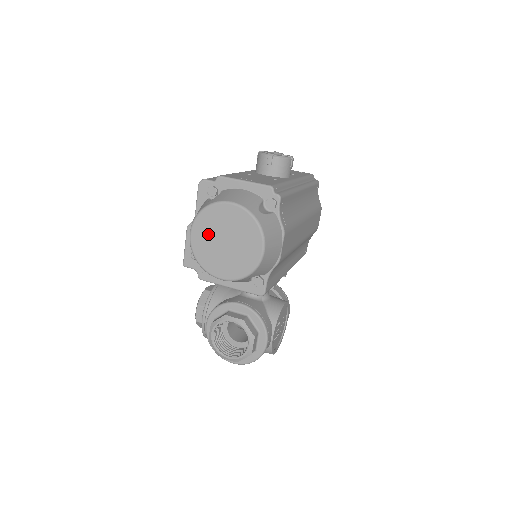
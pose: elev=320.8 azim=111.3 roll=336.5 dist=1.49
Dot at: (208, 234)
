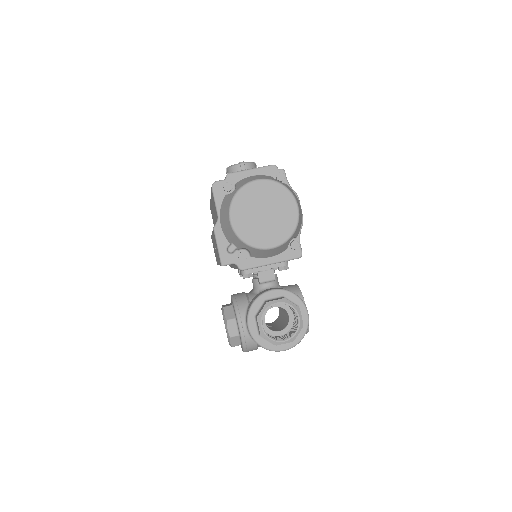
Dot at: (247, 214)
